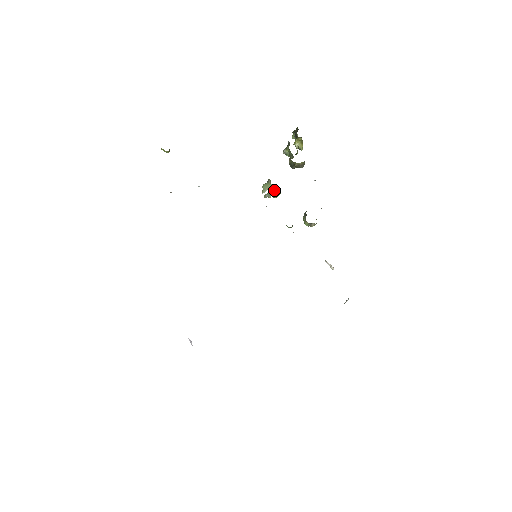
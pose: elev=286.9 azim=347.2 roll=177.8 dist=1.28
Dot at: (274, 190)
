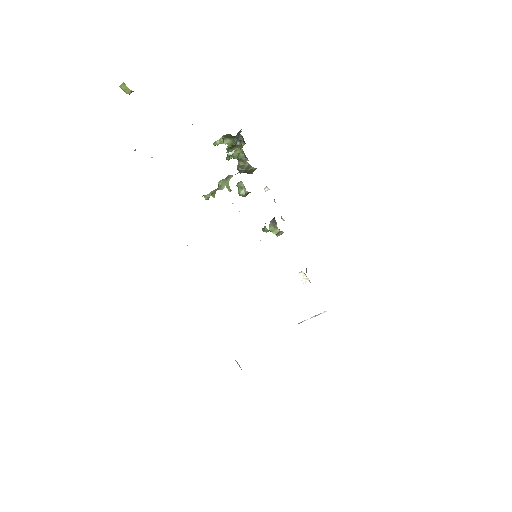
Dot at: occluded
